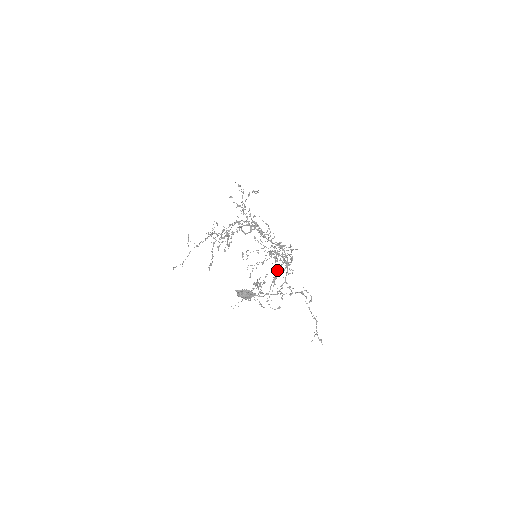
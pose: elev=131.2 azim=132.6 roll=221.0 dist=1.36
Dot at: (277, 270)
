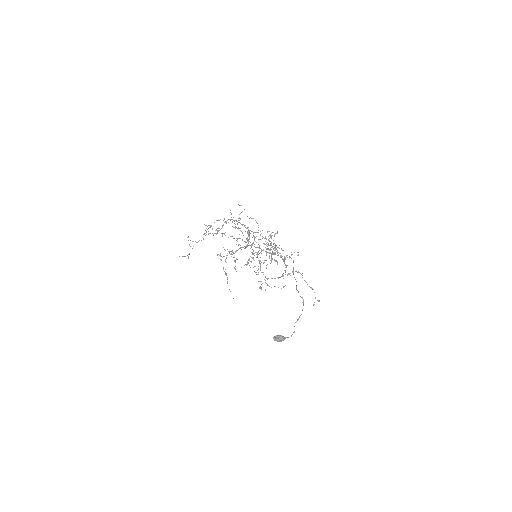
Dot at: (269, 245)
